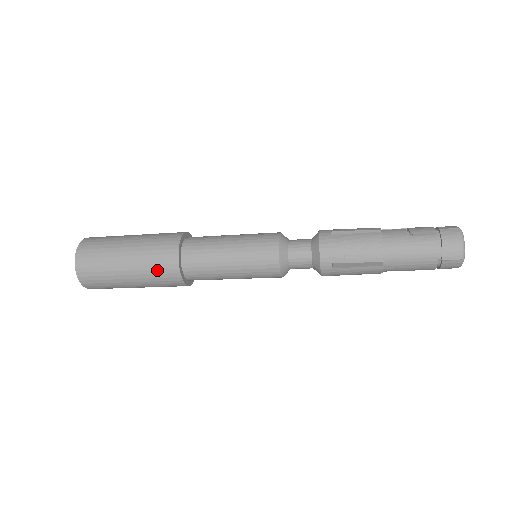
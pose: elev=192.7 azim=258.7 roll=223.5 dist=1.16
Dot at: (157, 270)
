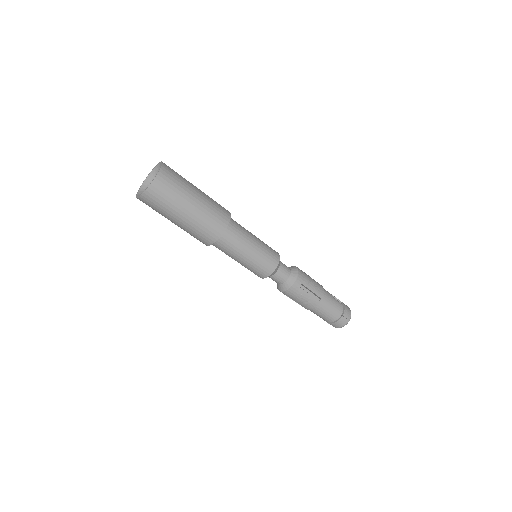
Dot at: (214, 216)
